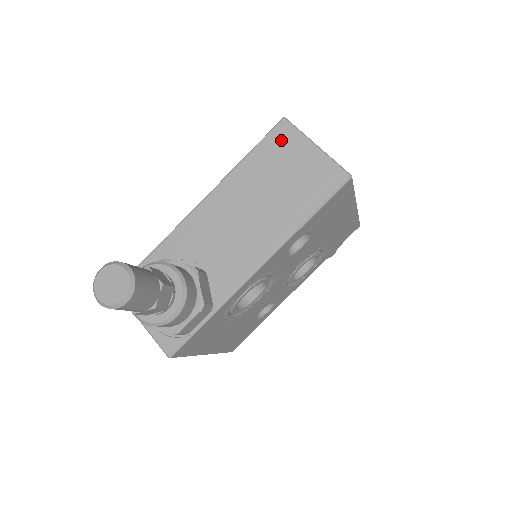
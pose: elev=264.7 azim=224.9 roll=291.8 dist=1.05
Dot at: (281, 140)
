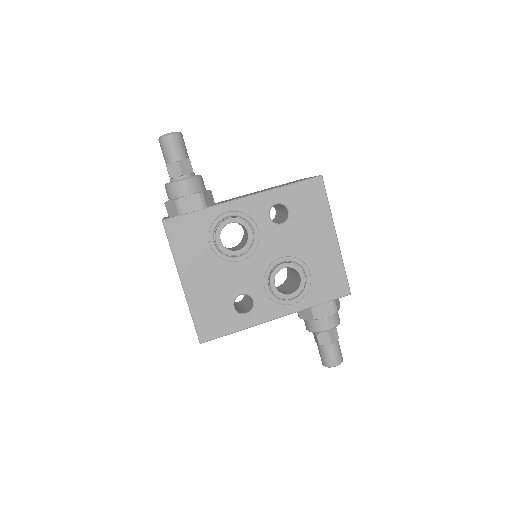
Dot at: occluded
